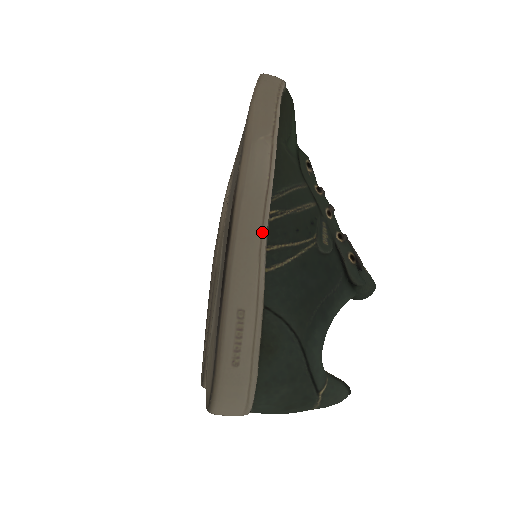
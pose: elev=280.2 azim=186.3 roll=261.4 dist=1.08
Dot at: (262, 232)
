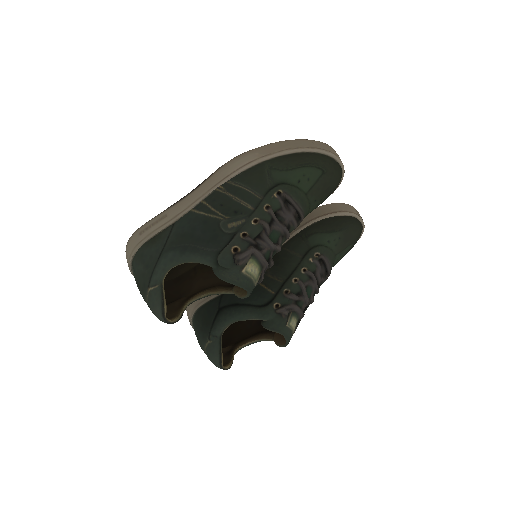
Dot at: (208, 192)
